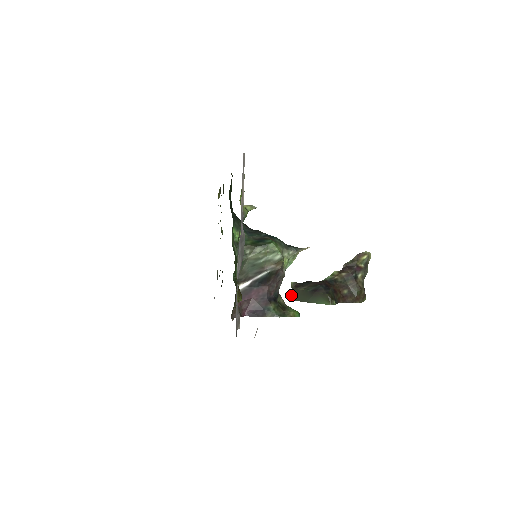
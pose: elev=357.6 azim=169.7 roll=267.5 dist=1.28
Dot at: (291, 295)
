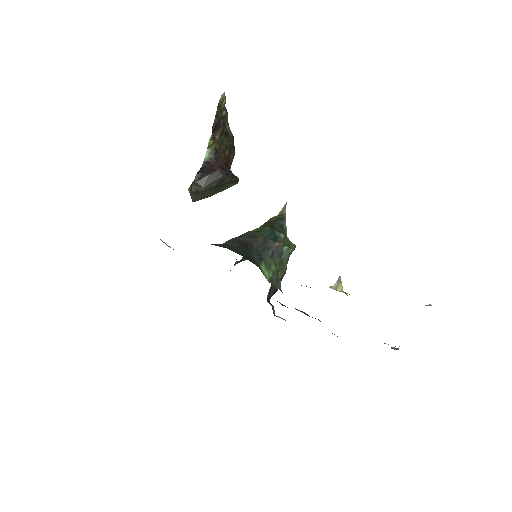
Dot at: occluded
